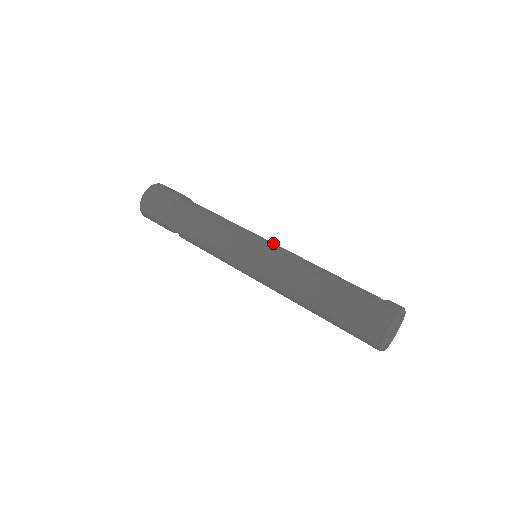
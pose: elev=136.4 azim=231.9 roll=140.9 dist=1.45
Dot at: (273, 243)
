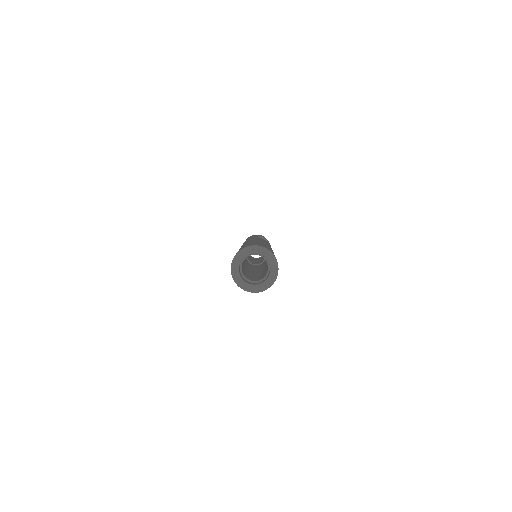
Dot at: occluded
